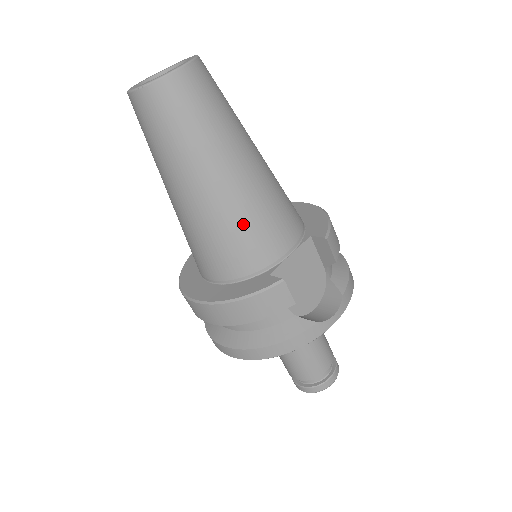
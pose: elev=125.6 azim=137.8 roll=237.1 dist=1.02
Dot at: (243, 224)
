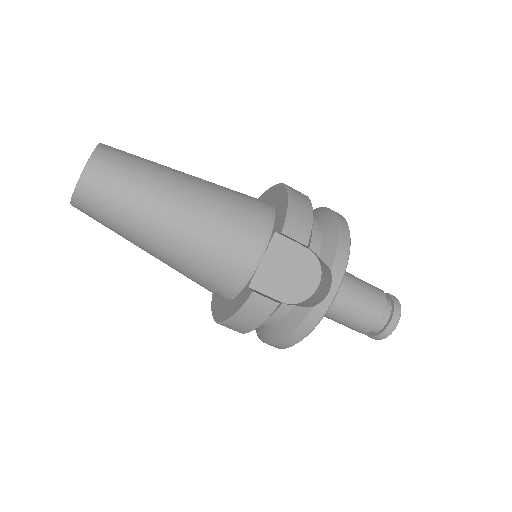
Dot at: (204, 258)
